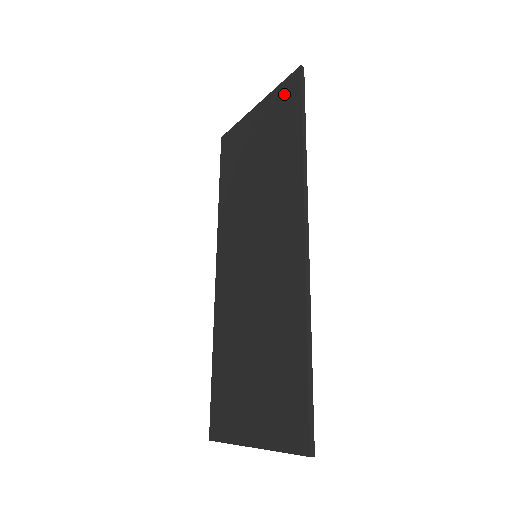
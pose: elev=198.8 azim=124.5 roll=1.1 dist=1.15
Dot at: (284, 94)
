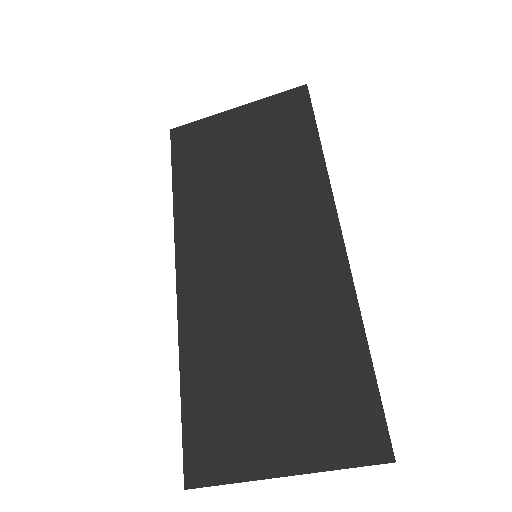
Dot at: (285, 104)
